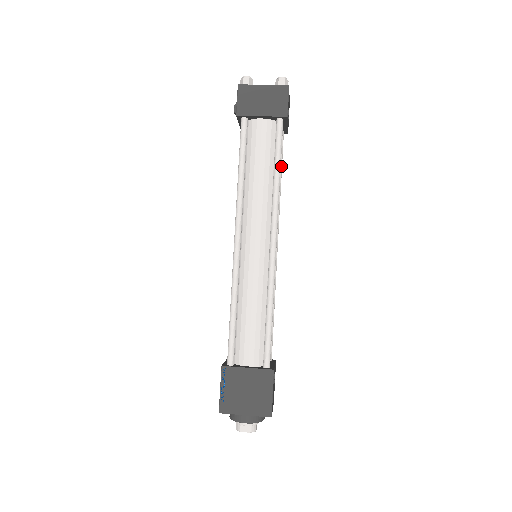
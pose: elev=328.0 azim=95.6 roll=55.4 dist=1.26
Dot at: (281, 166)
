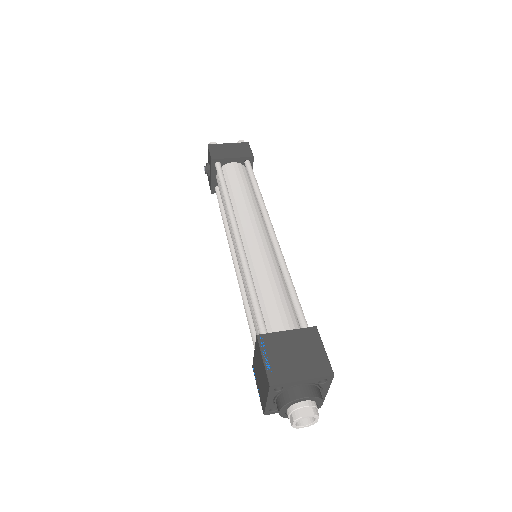
Dot at: occluded
